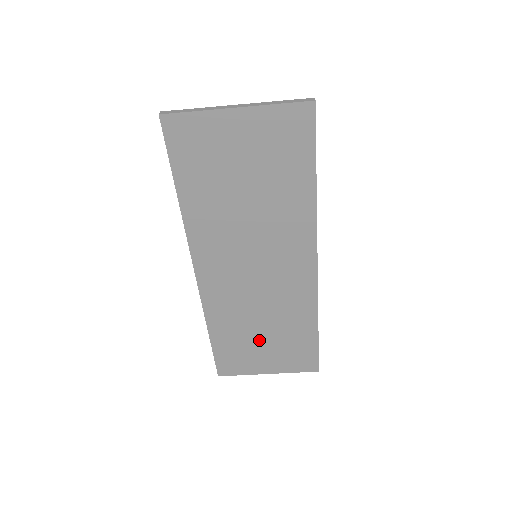
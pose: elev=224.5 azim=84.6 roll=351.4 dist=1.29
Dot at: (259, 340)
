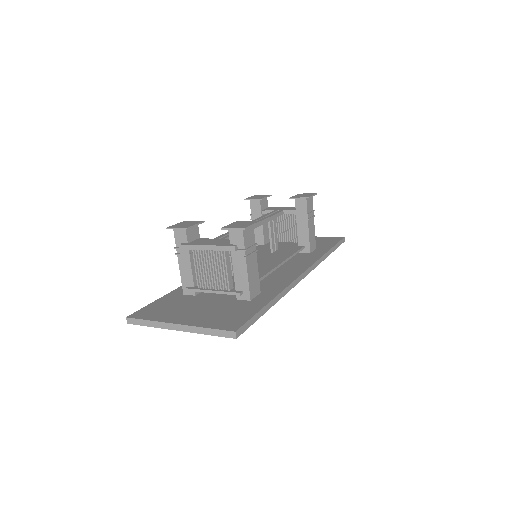
Dot at: occluded
